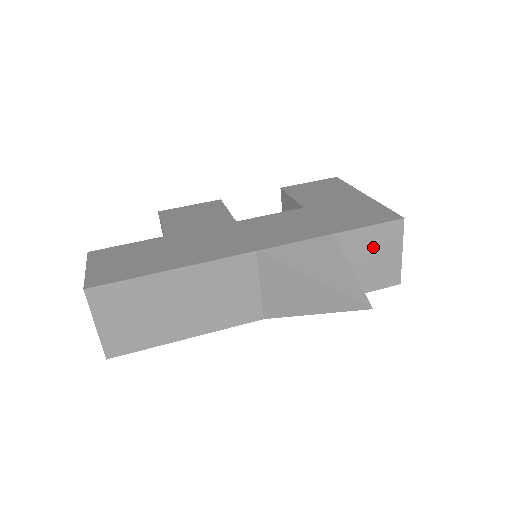
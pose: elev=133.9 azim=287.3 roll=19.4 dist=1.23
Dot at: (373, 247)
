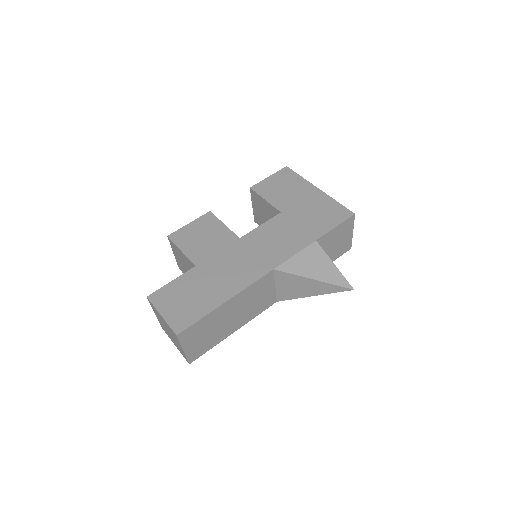
Dot at: (337, 237)
